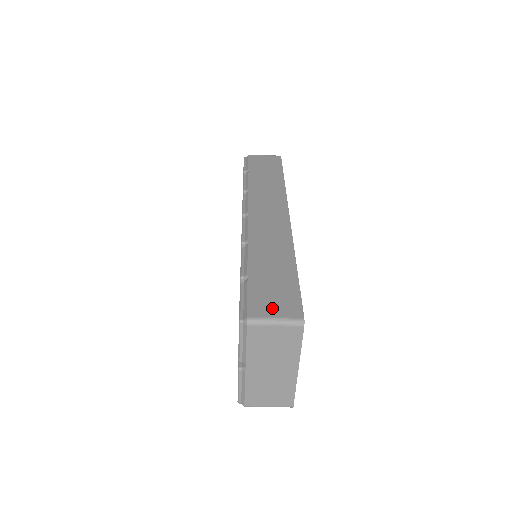
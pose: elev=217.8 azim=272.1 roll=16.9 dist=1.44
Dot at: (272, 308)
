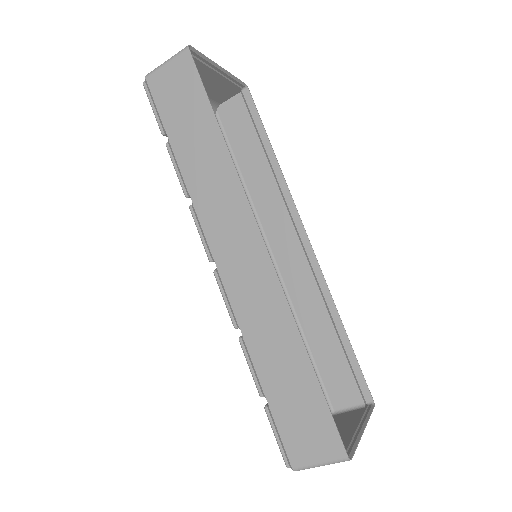
Dot at: (310, 449)
